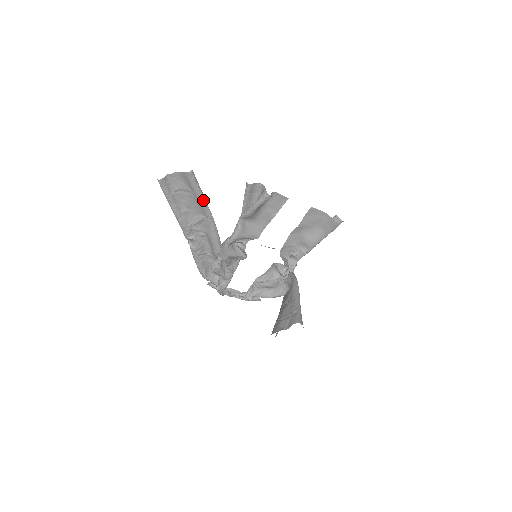
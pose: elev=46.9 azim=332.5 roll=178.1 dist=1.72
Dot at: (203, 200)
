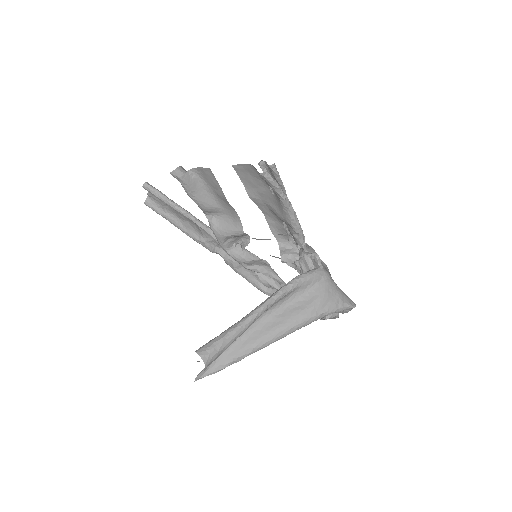
Dot at: (175, 208)
